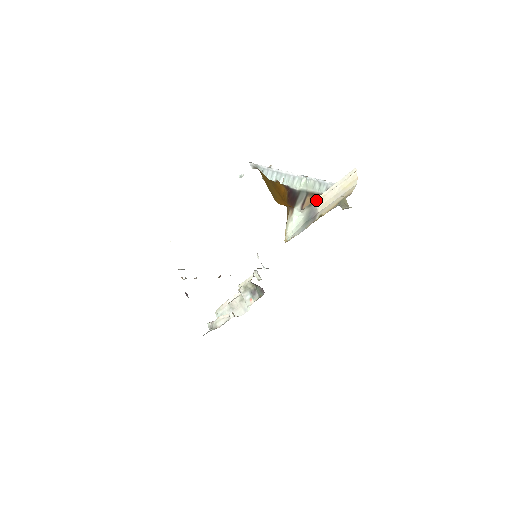
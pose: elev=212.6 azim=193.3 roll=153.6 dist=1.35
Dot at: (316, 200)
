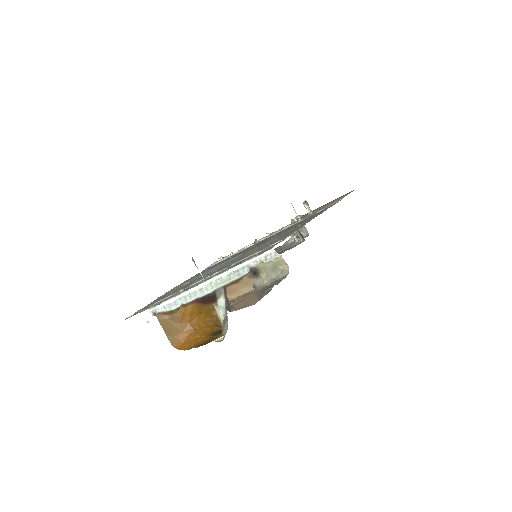
Dot at: (225, 305)
